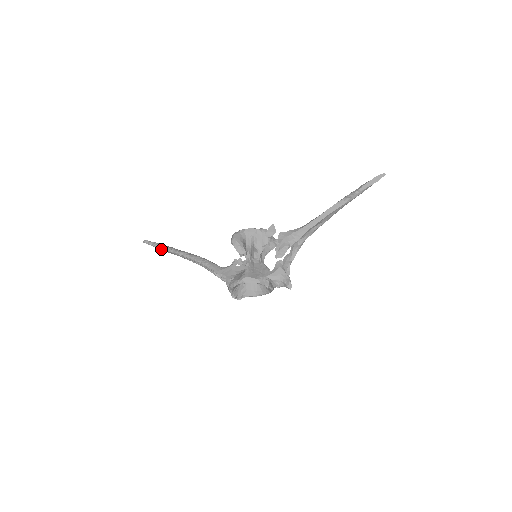
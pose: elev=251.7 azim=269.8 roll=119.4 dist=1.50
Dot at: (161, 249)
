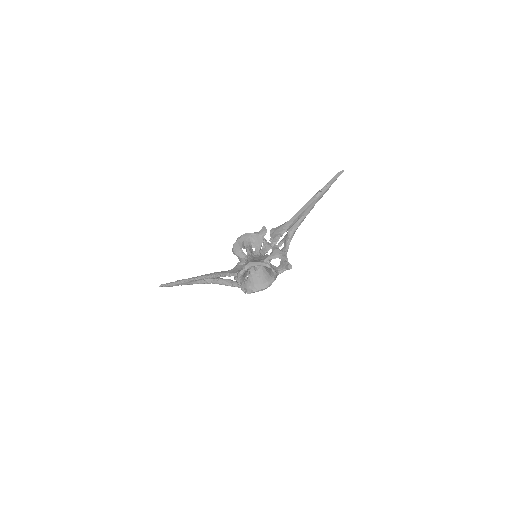
Dot at: (175, 284)
